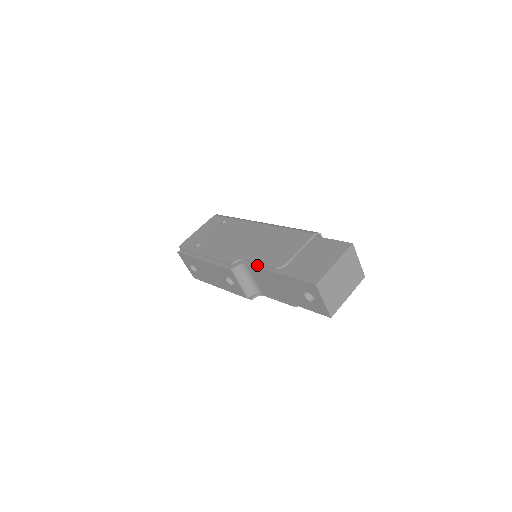
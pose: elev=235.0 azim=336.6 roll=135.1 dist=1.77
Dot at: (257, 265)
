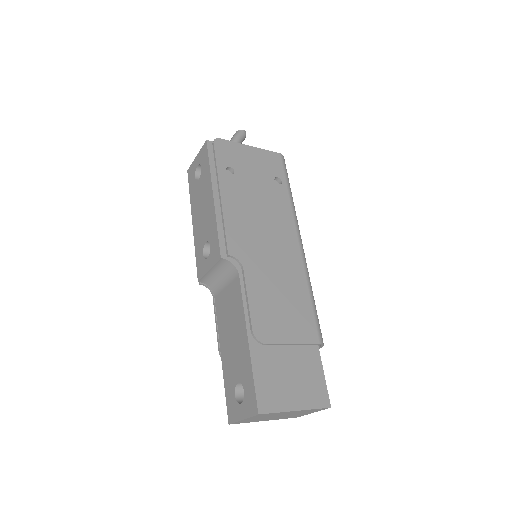
Dot at: (245, 294)
